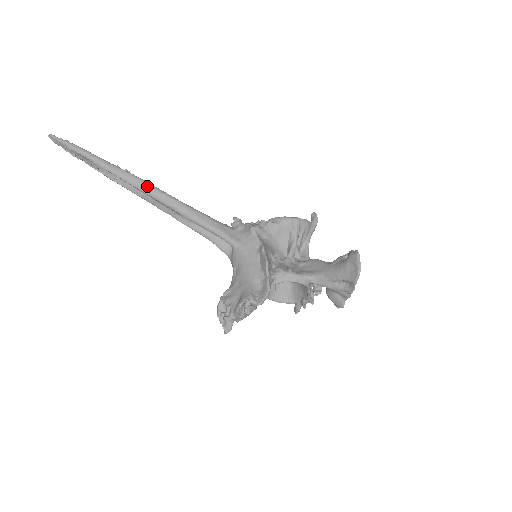
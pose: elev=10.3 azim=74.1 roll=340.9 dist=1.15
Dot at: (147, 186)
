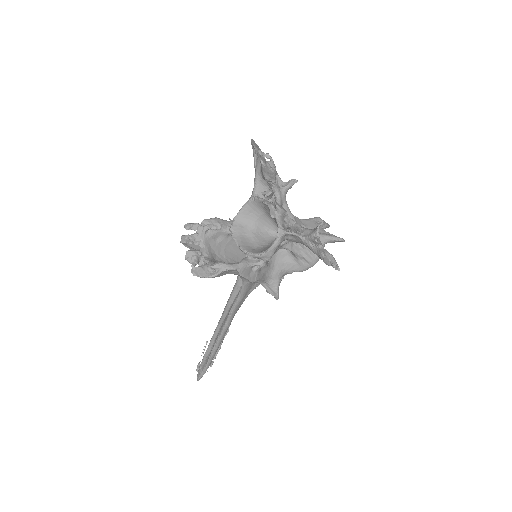
Dot at: occluded
